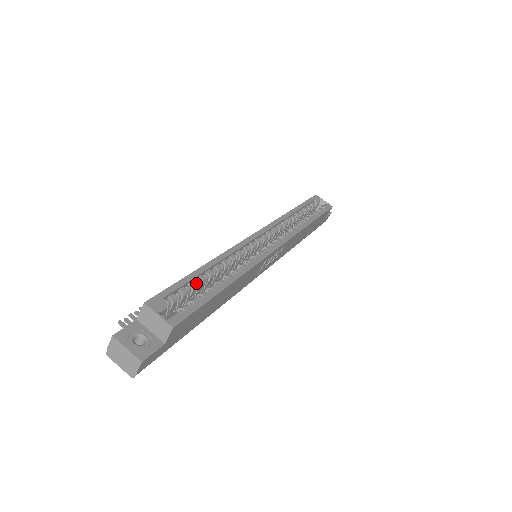
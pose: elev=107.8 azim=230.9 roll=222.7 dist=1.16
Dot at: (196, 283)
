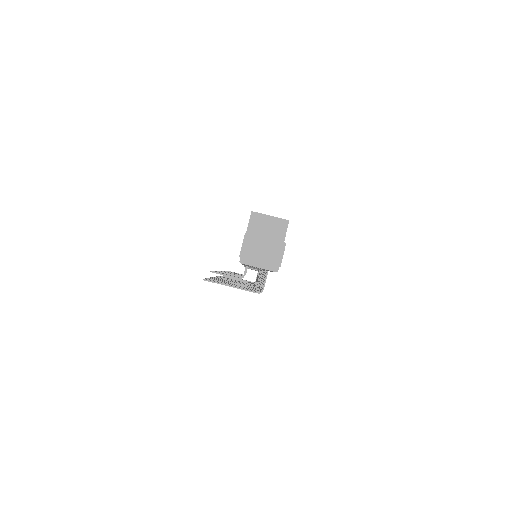
Dot at: occluded
